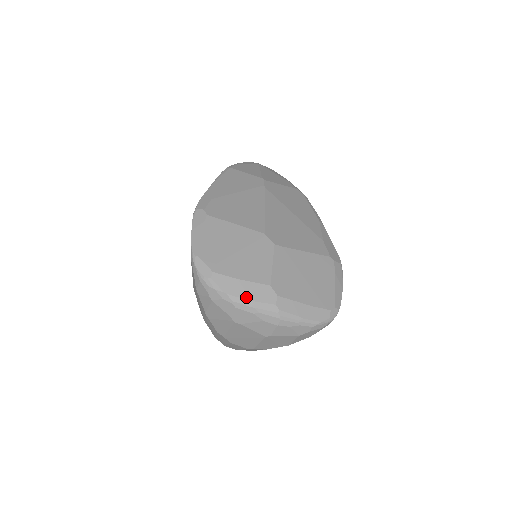
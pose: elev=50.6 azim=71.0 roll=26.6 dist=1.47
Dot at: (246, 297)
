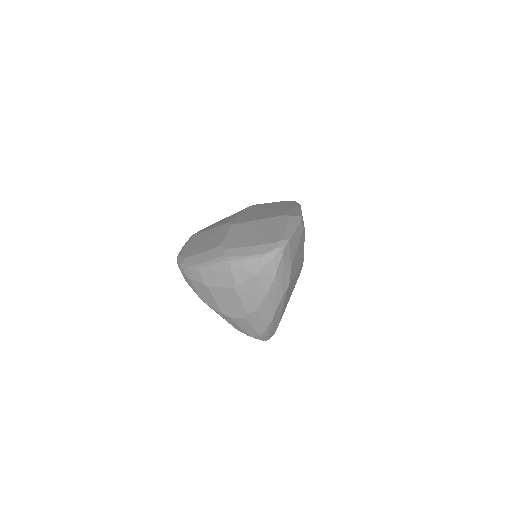
Dot at: (204, 261)
